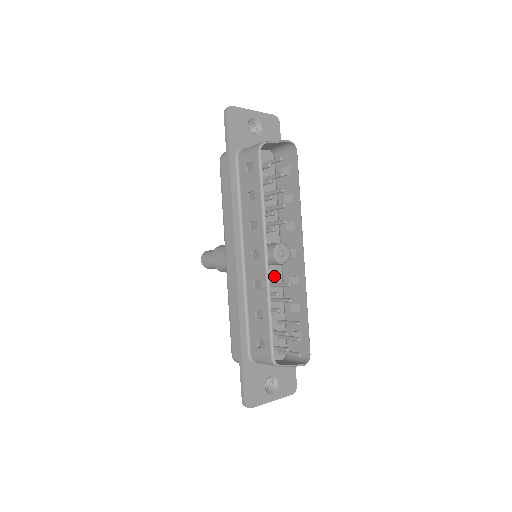
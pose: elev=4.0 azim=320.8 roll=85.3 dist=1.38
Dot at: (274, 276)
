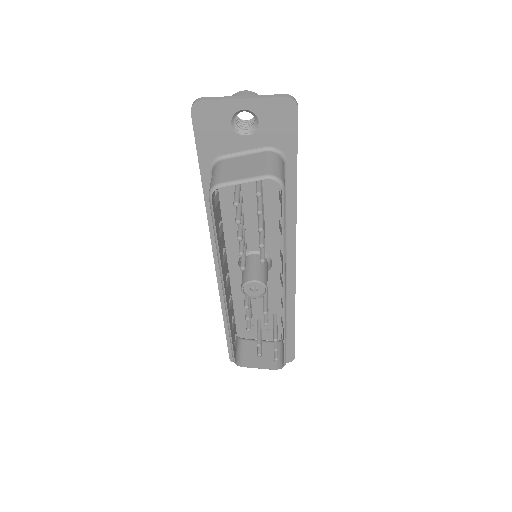
Dot at: (244, 304)
